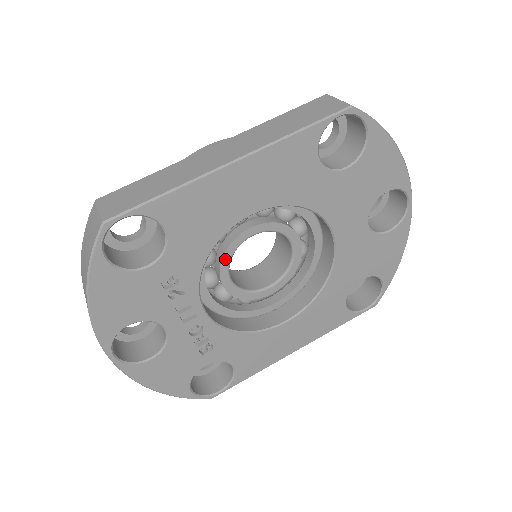
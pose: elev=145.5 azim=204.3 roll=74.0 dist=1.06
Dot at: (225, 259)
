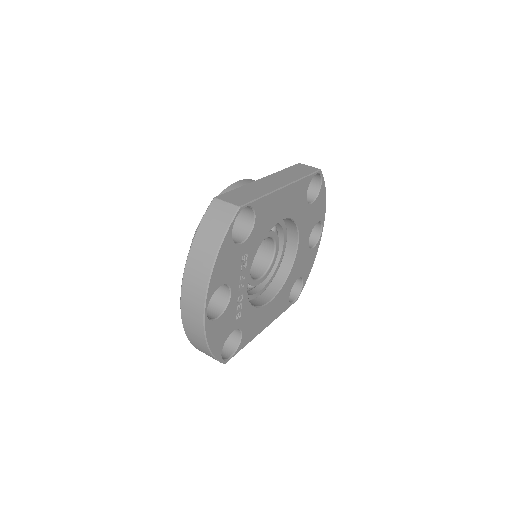
Dot at: occluded
